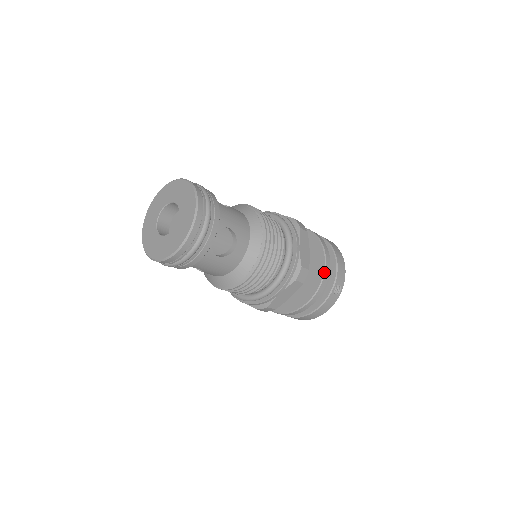
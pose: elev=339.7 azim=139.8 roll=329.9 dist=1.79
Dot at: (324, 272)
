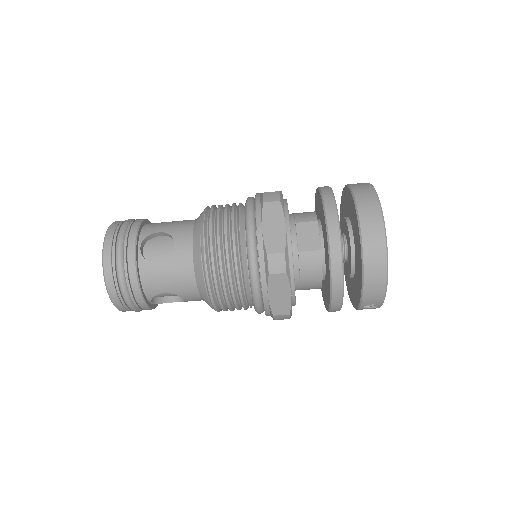
Dot at: (330, 303)
